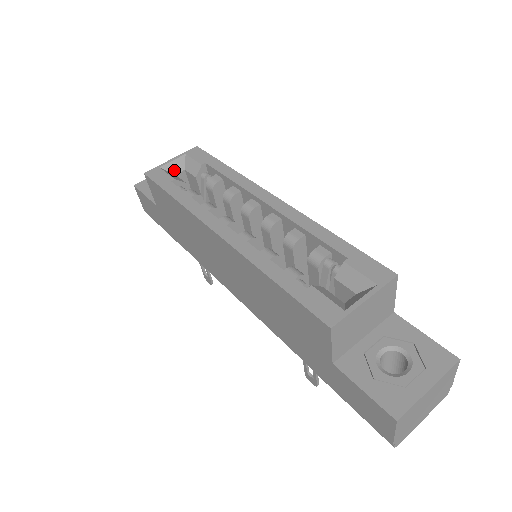
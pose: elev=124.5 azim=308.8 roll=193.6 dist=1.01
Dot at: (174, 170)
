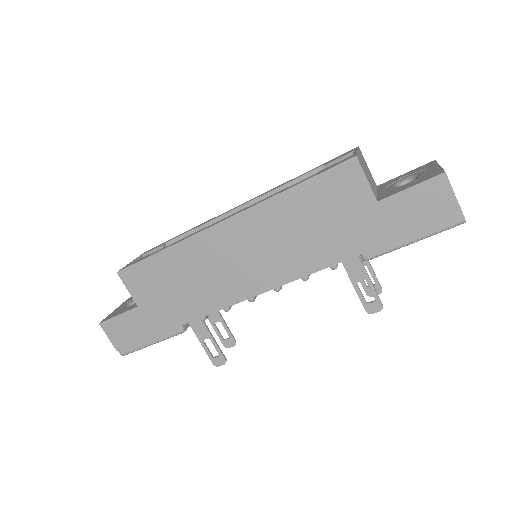
Dot at: occluded
